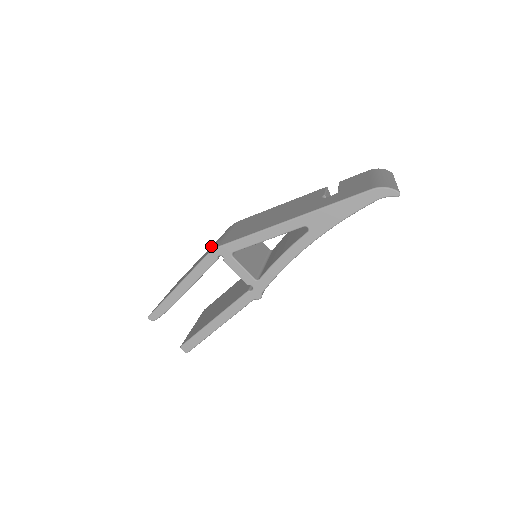
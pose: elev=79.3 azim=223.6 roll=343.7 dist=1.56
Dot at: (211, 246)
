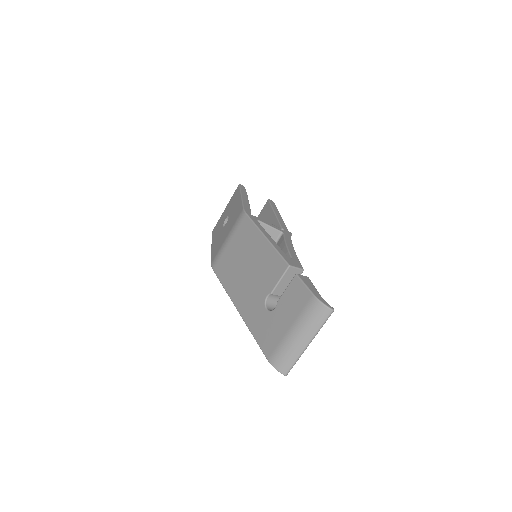
Dot at: (239, 204)
